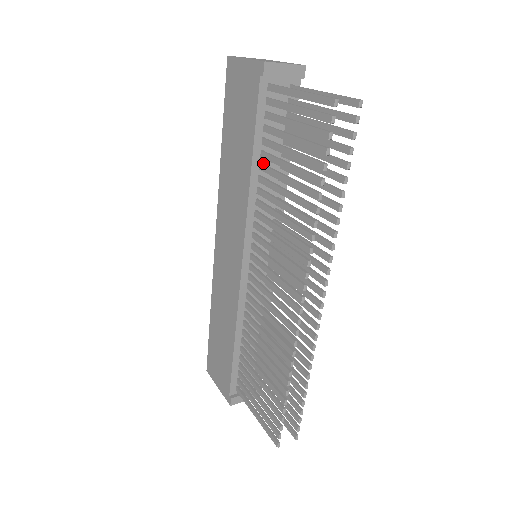
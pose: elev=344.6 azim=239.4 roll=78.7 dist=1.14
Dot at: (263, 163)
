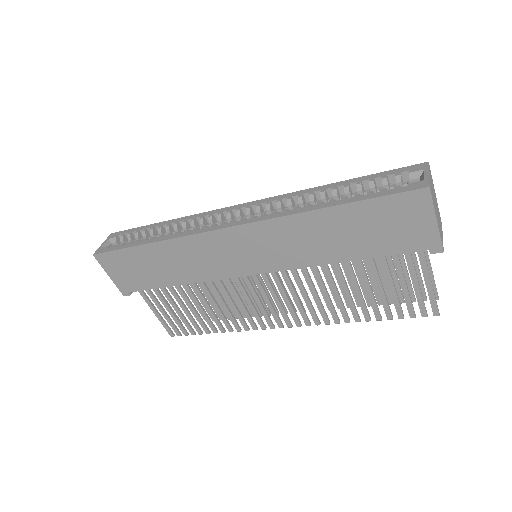
Dot at: occluded
